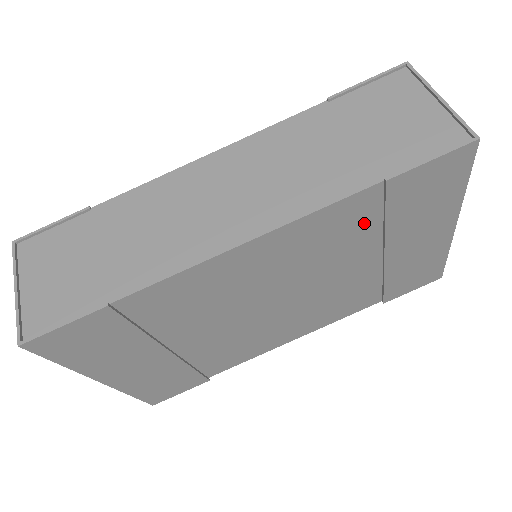
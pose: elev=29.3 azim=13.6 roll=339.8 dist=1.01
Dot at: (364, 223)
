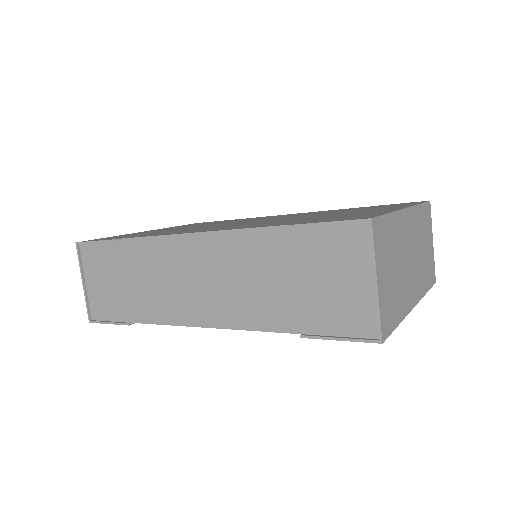
Dot at: occluded
